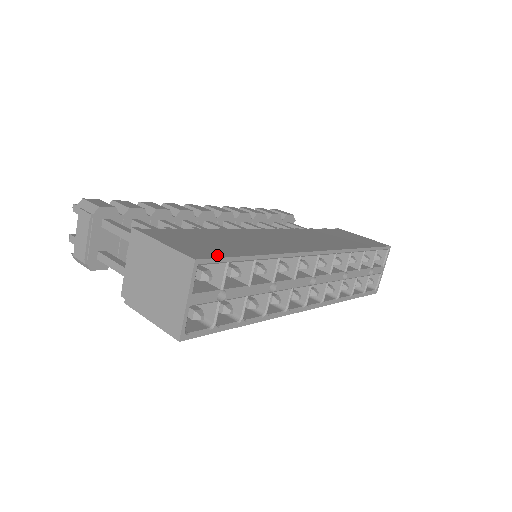
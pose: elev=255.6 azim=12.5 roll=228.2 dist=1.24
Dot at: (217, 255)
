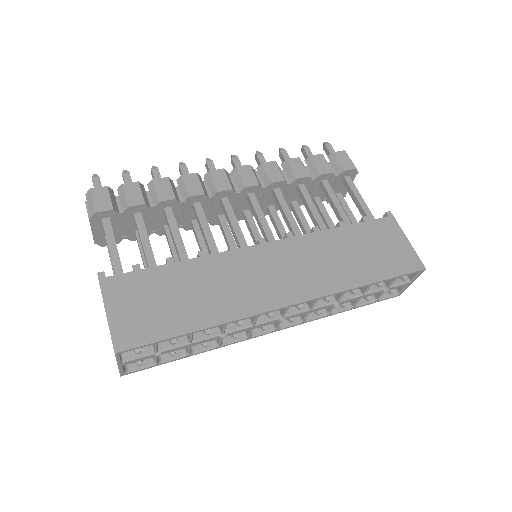
Dot at: (145, 339)
